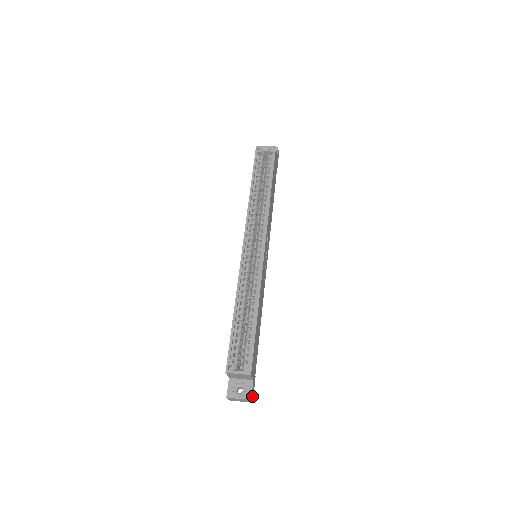
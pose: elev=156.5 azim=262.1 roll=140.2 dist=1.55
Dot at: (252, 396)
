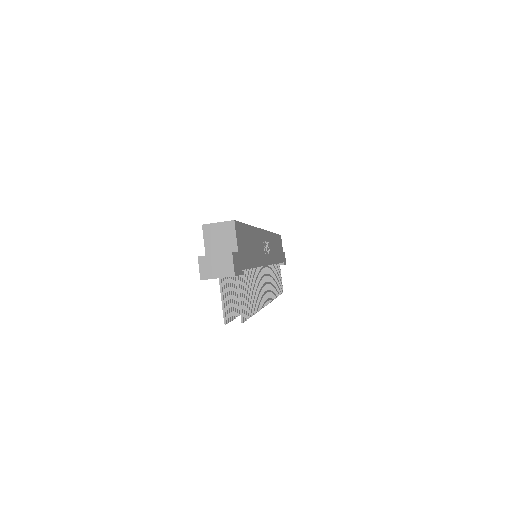
Dot at: (234, 263)
